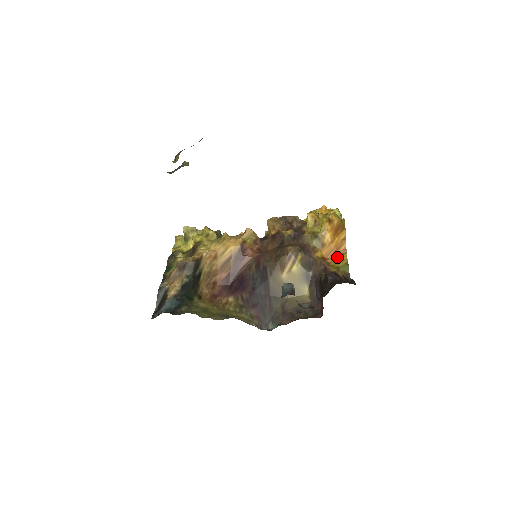
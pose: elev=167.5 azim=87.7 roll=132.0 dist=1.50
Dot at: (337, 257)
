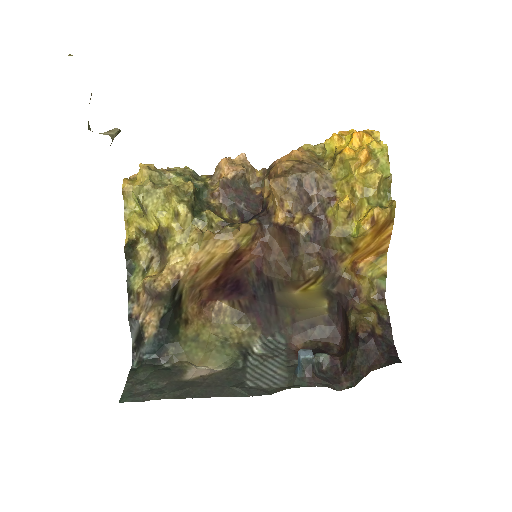
Dot at: (372, 259)
